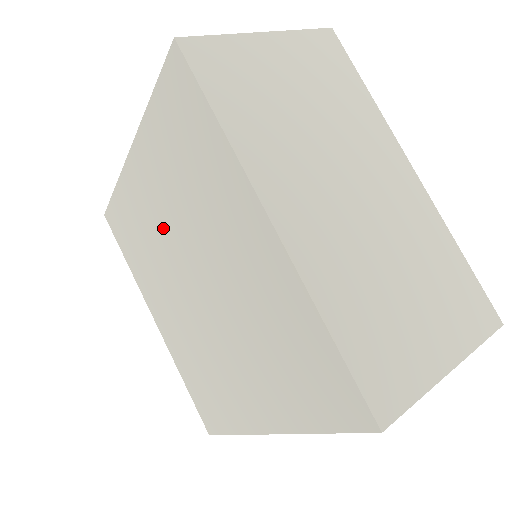
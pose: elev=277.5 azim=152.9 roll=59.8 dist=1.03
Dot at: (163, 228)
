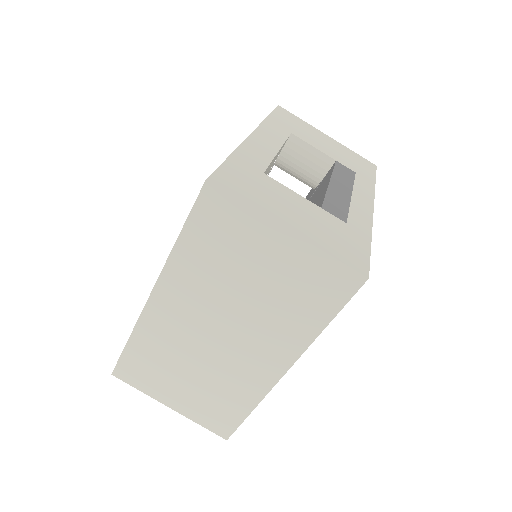
Dot at: occluded
